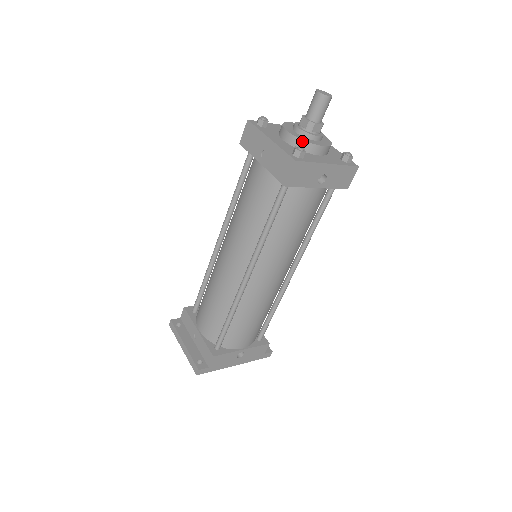
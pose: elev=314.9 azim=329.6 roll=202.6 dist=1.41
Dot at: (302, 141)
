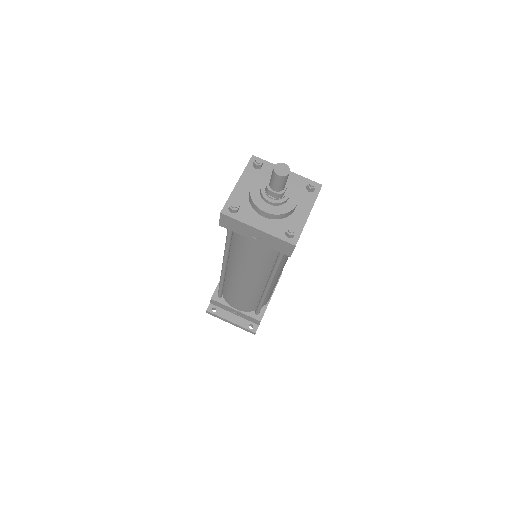
Dot at: (283, 215)
